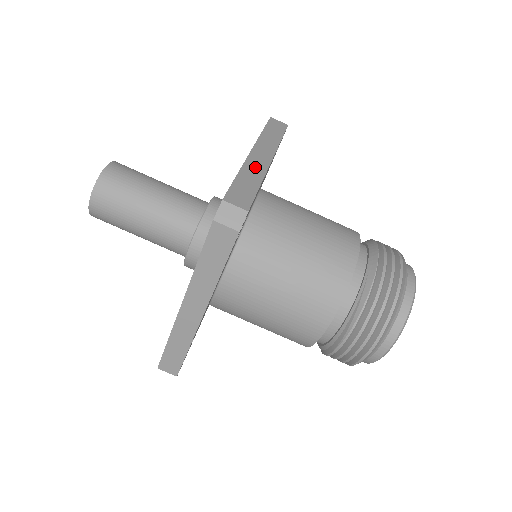
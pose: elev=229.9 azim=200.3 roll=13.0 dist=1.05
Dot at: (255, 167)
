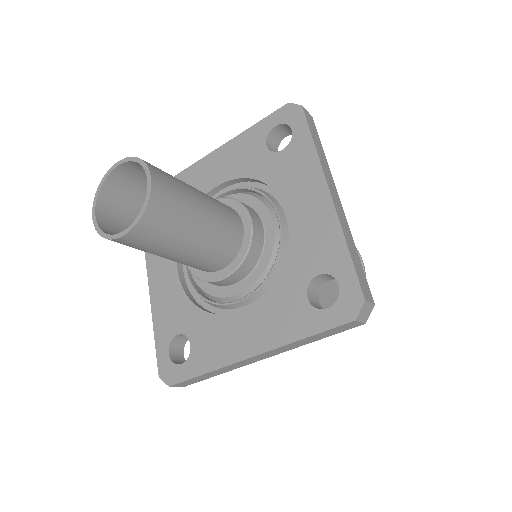
Dot at: (344, 224)
